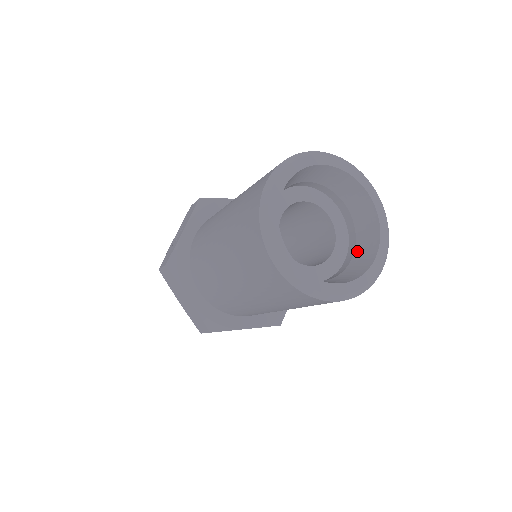
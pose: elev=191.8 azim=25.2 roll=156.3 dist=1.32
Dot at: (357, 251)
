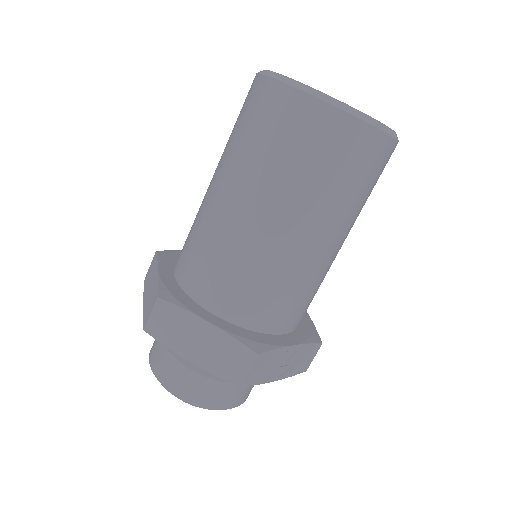
Dot at: occluded
